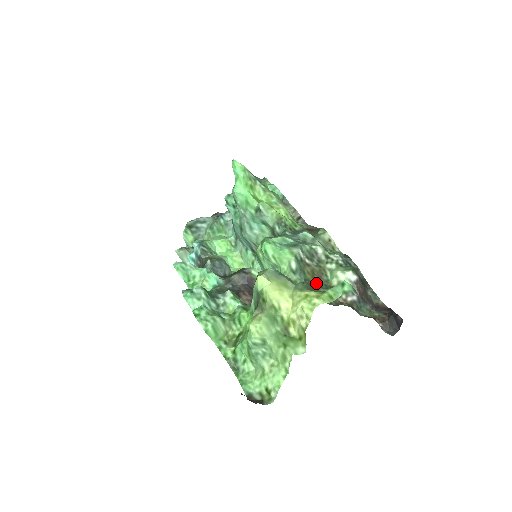
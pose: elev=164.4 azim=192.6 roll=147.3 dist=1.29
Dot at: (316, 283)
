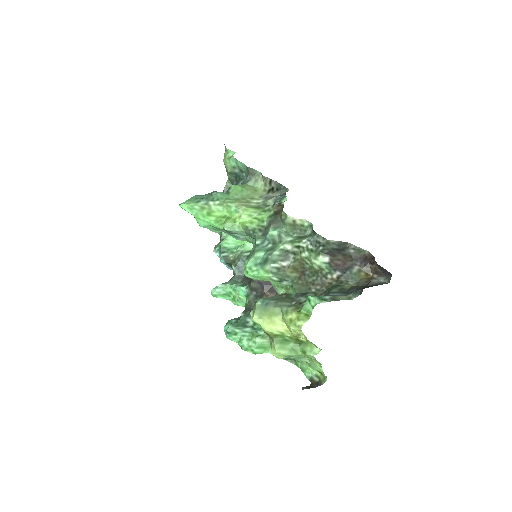
Dot at: (303, 275)
